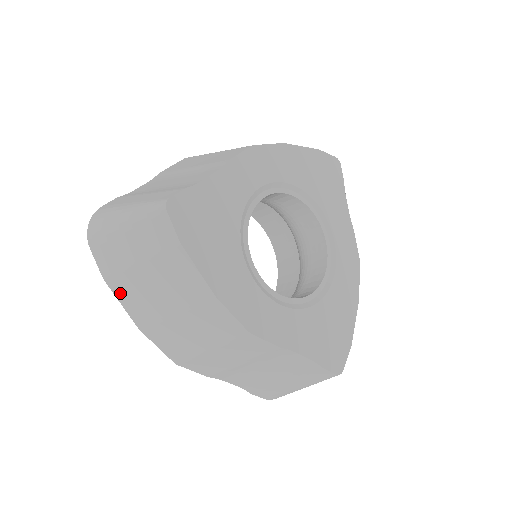
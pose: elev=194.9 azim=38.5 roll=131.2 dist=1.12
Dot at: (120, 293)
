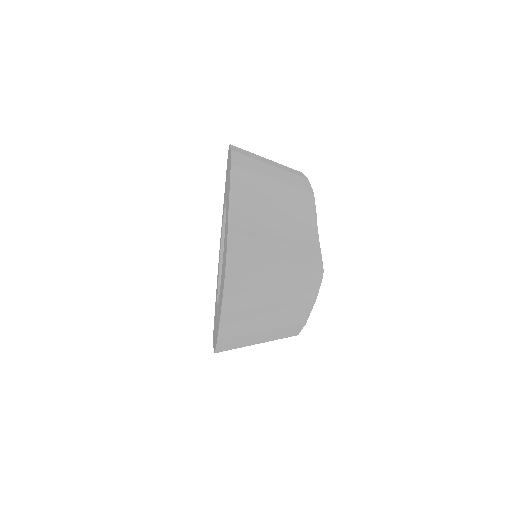
Dot at: (227, 320)
